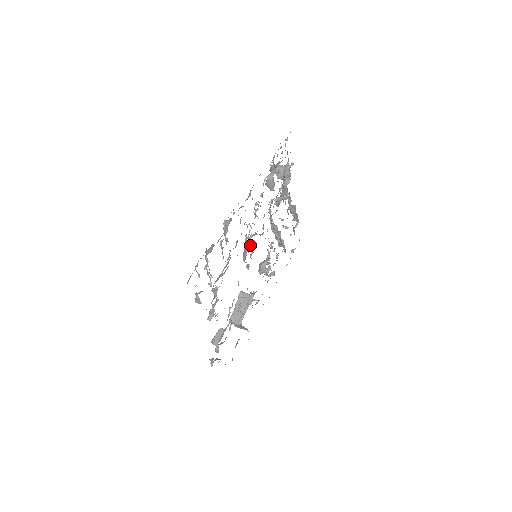
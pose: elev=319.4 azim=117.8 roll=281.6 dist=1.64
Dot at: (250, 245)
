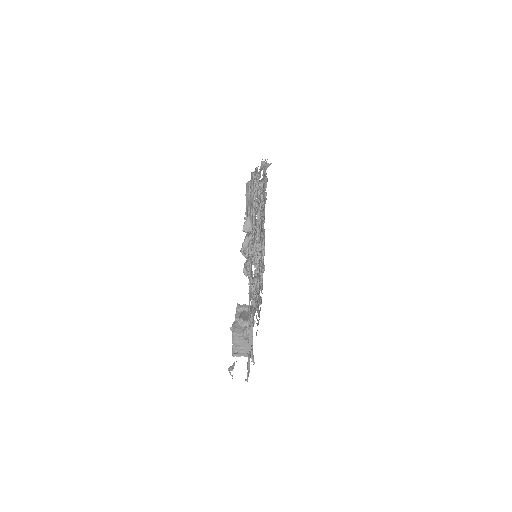
Dot at: (243, 253)
